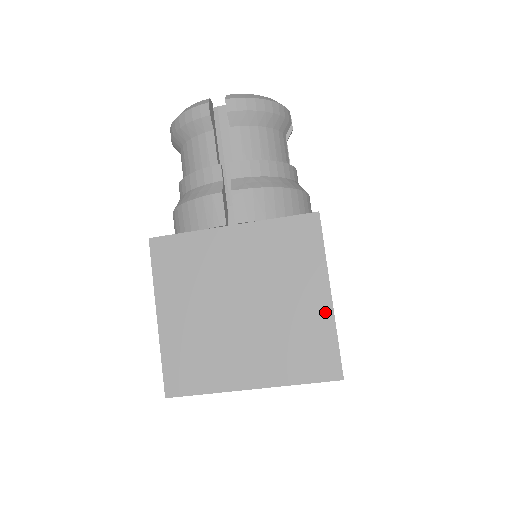
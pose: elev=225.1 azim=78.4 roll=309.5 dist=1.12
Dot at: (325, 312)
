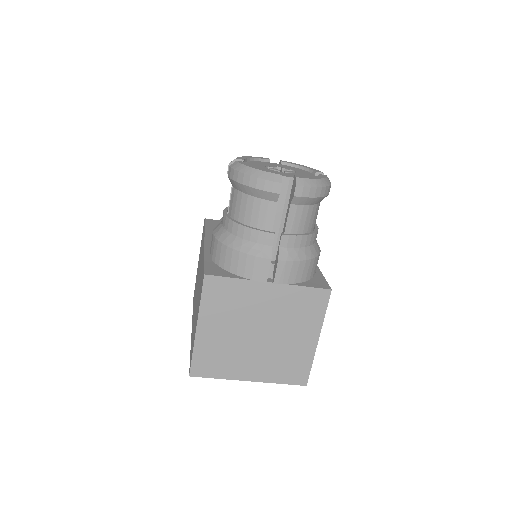
Dot at: (311, 349)
